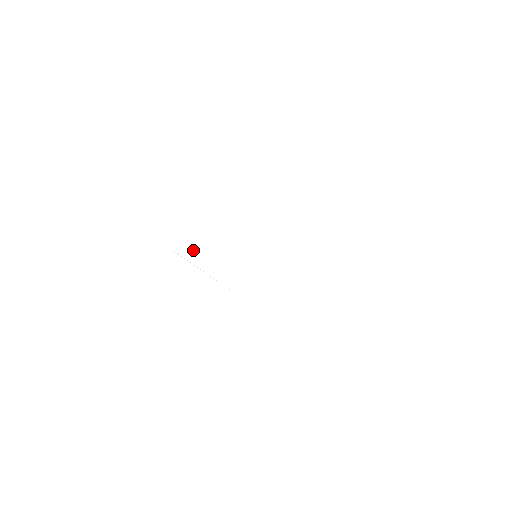
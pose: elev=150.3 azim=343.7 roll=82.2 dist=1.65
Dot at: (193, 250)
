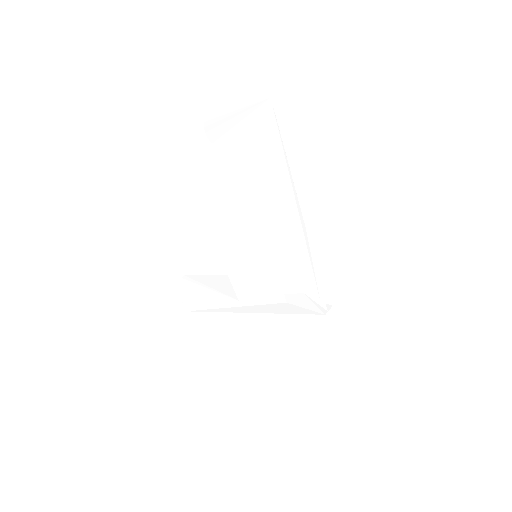
Dot at: (203, 291)
